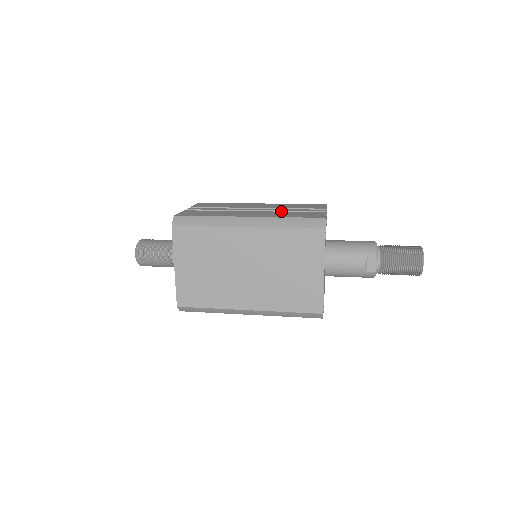
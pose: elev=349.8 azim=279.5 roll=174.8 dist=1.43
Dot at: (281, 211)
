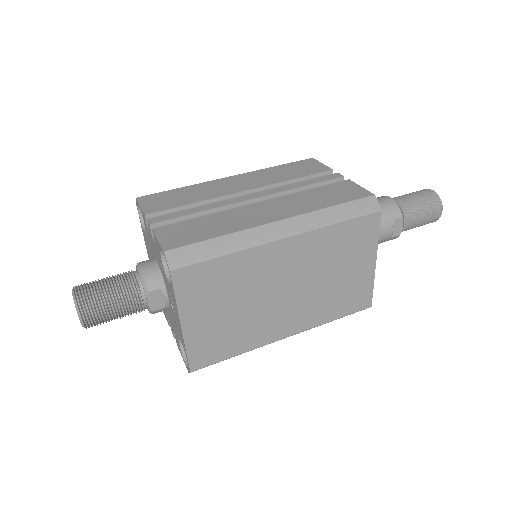
Dot at: (289, 190)
